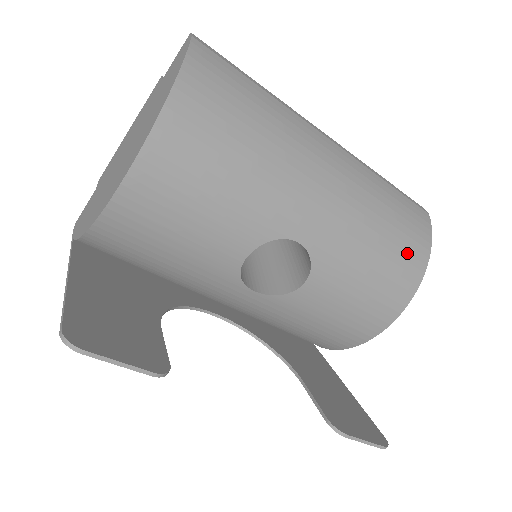
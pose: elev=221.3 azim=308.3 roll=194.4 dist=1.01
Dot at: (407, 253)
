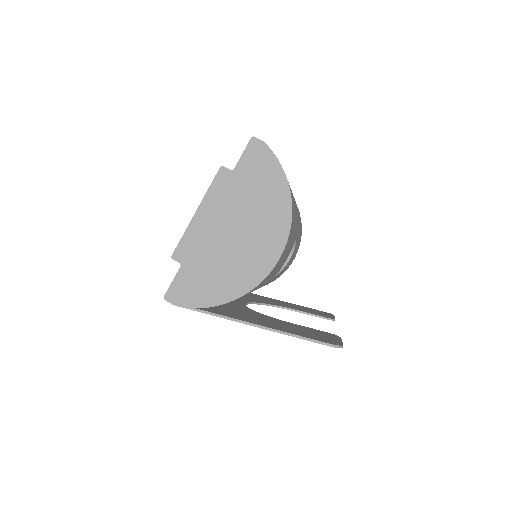
Dot at: occluded
